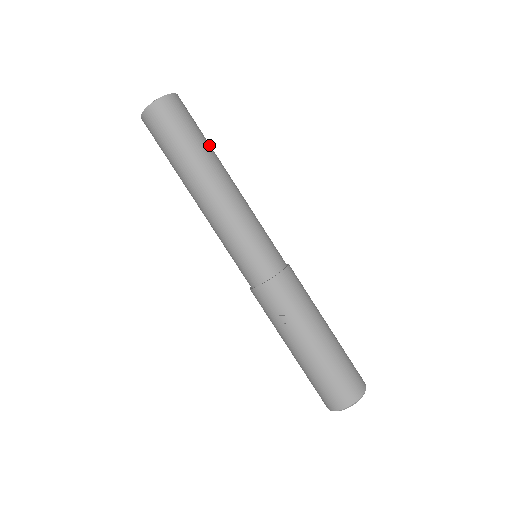
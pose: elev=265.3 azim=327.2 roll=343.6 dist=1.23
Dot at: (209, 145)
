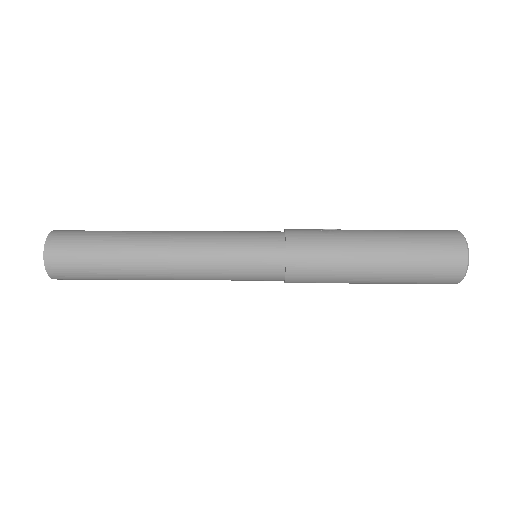
Dot at: occluded
